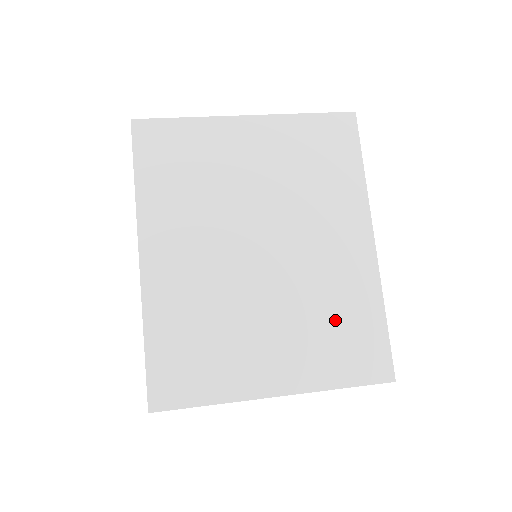
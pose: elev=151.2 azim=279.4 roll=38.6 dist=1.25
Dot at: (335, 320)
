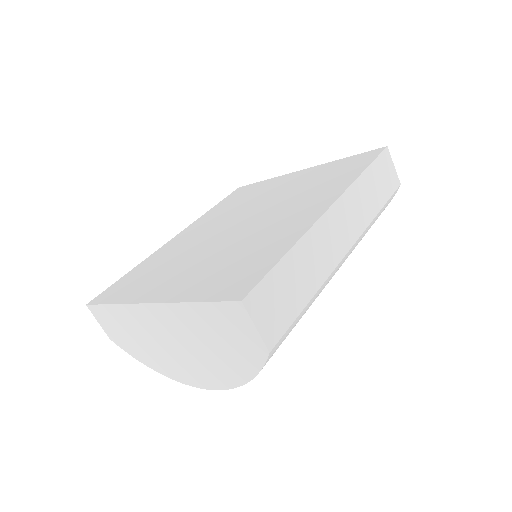
Dot at: (242, 257)
